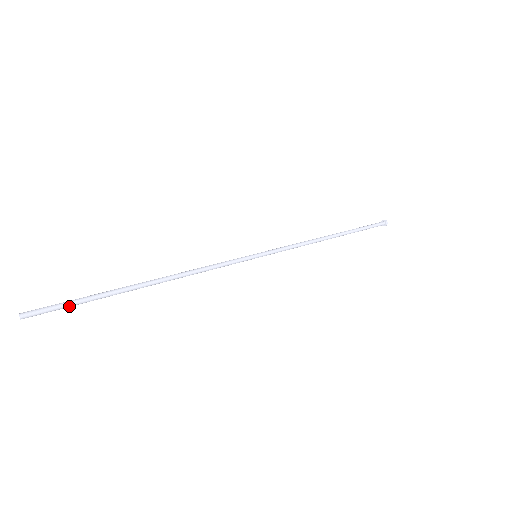
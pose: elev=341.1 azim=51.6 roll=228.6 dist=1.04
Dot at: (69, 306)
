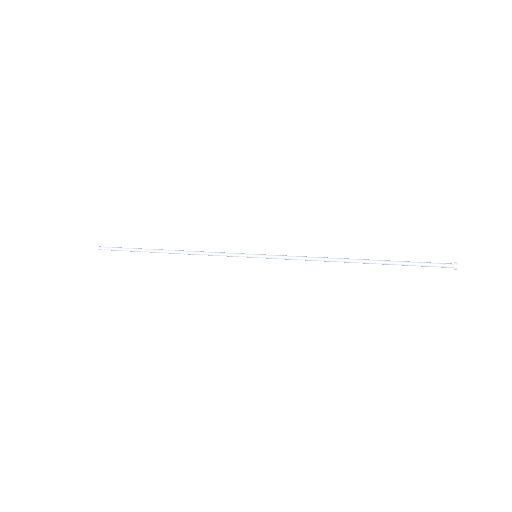
Dot at: occluded
